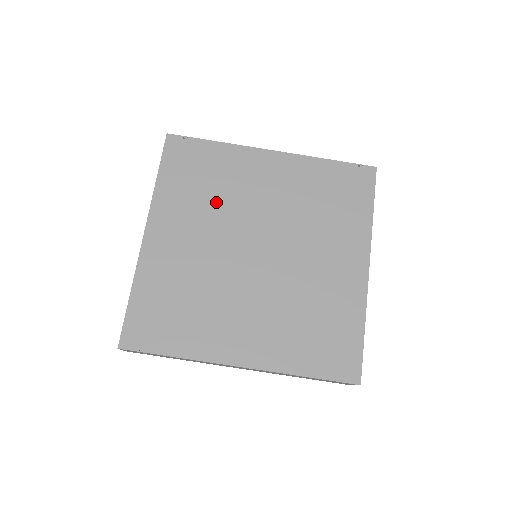
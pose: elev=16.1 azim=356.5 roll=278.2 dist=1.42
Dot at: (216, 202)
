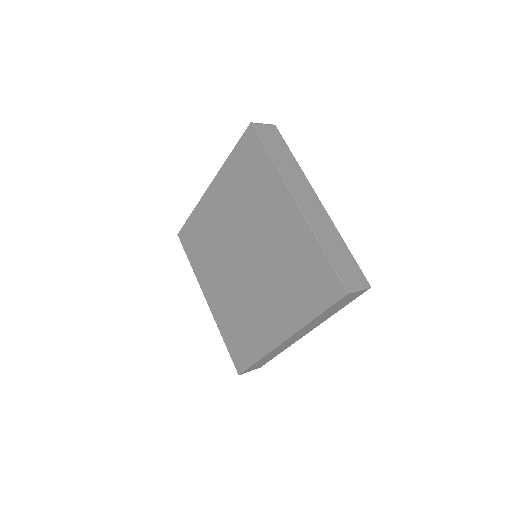
Dot at: (213, 249)
